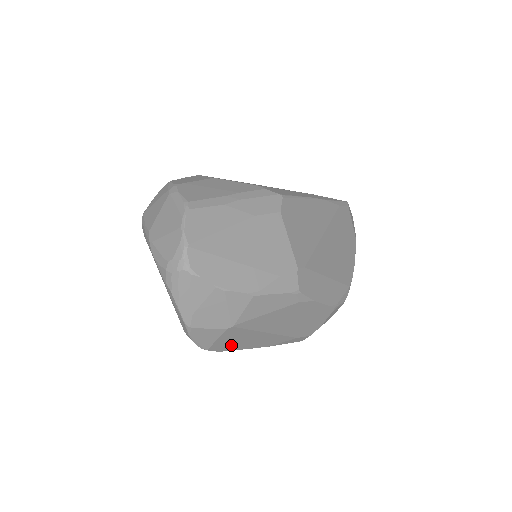
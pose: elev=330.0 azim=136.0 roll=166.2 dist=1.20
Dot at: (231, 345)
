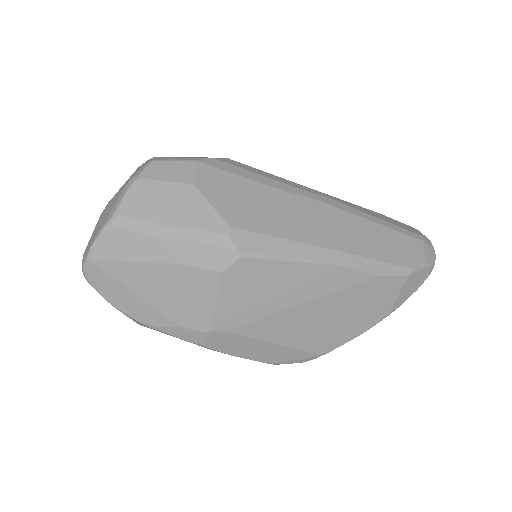
Dot at: occluded
